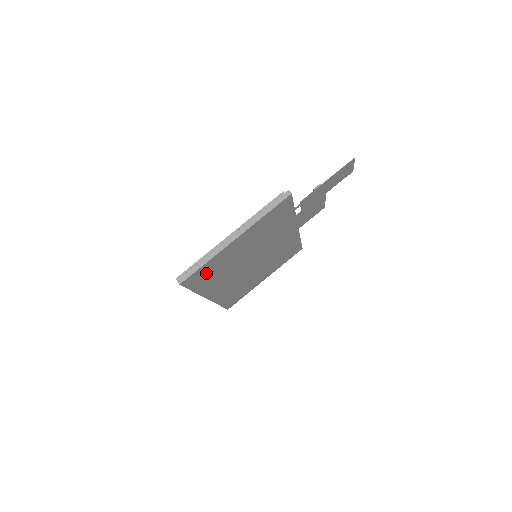
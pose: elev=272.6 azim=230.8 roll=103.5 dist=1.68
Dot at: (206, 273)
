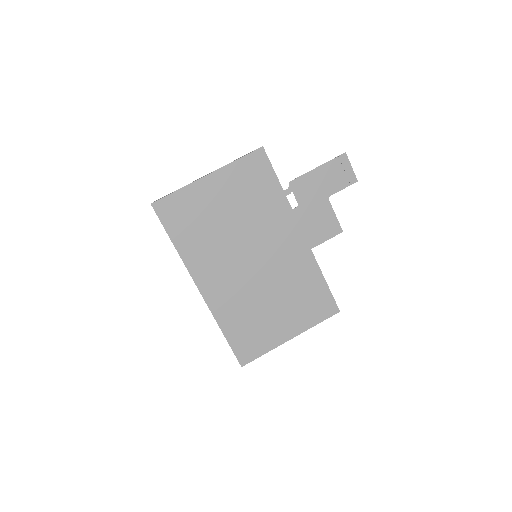
Dot at: (182, 214)
